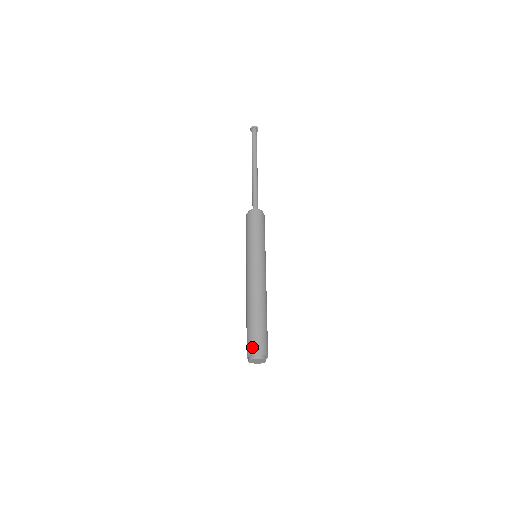
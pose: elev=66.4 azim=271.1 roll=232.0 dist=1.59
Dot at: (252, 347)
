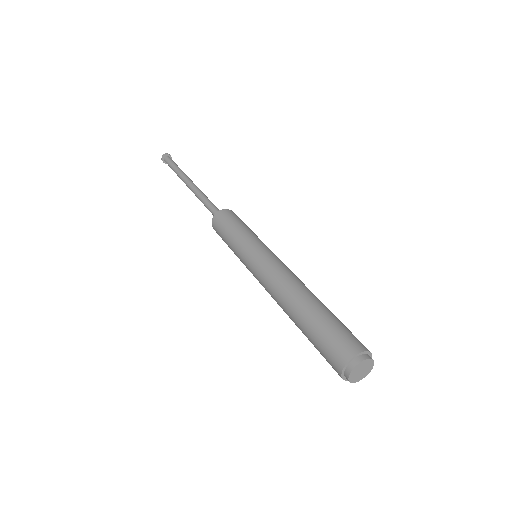
Dot at: (340, 350)
